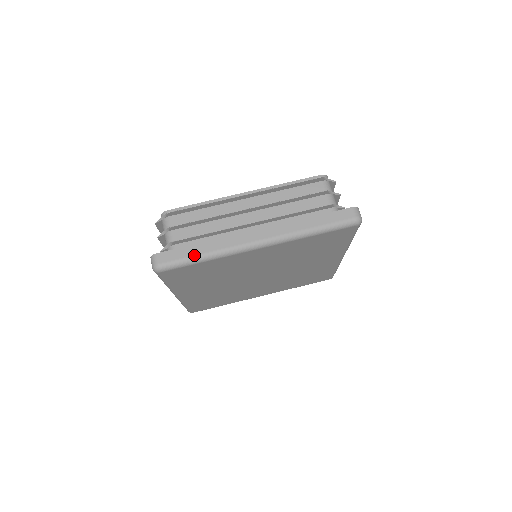
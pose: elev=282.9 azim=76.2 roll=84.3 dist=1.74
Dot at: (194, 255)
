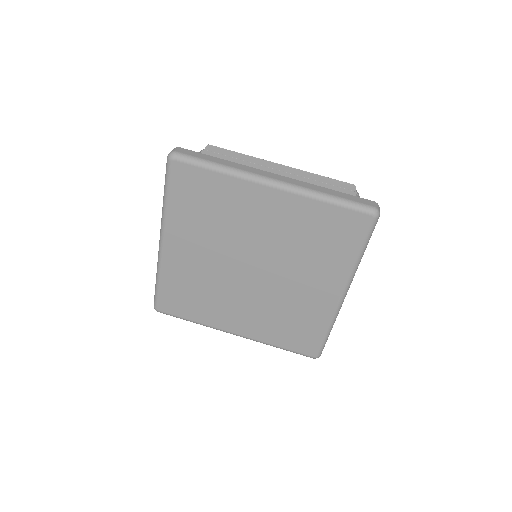
Dot at: (211, 160)
